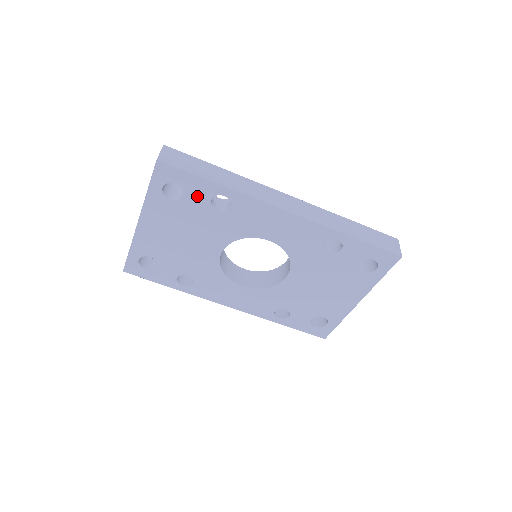
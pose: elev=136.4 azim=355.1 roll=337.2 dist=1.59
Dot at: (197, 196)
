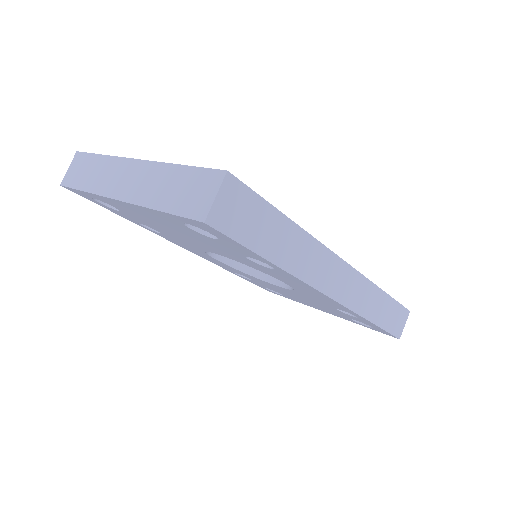
Dot at: (233, 248)
